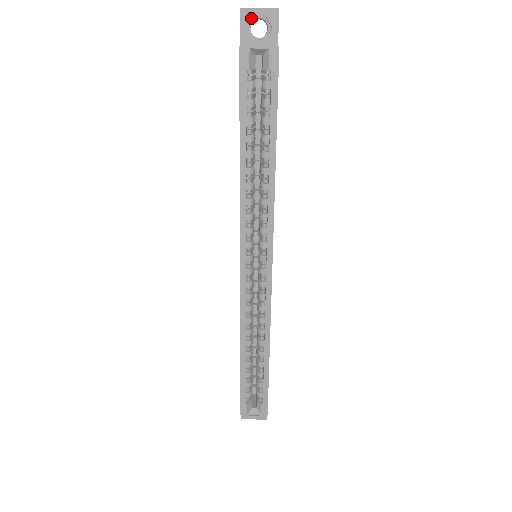
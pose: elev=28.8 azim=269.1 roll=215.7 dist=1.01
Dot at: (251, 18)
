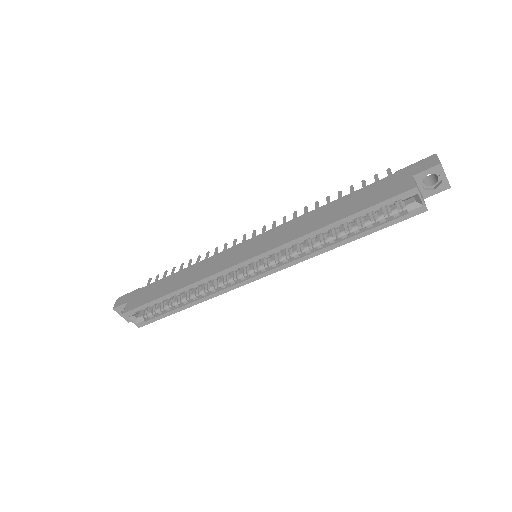
Dot at: (436, 173)
